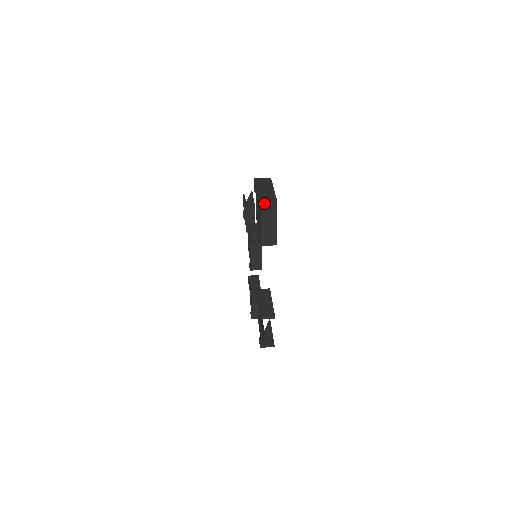
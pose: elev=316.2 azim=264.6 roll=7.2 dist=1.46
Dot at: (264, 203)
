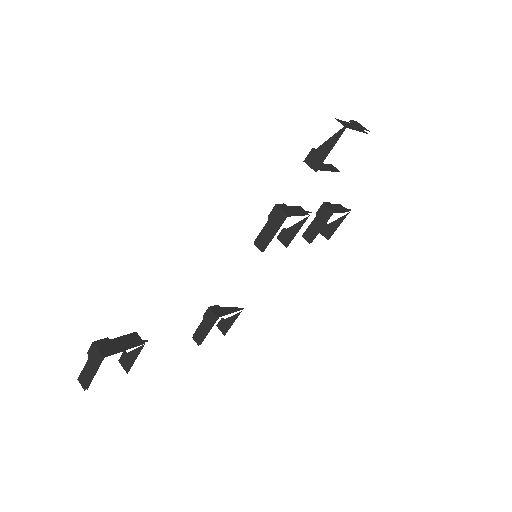
Dot at: (79, 380)
